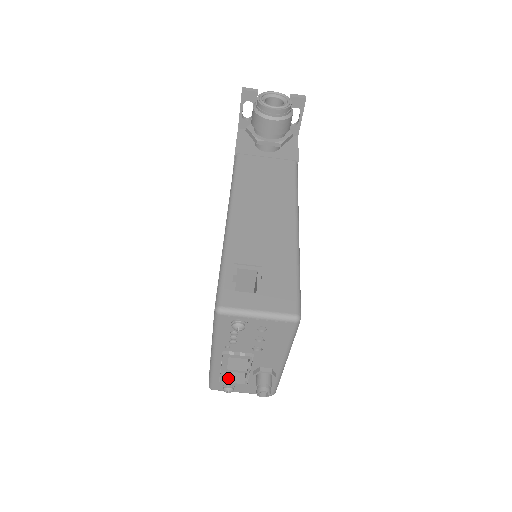
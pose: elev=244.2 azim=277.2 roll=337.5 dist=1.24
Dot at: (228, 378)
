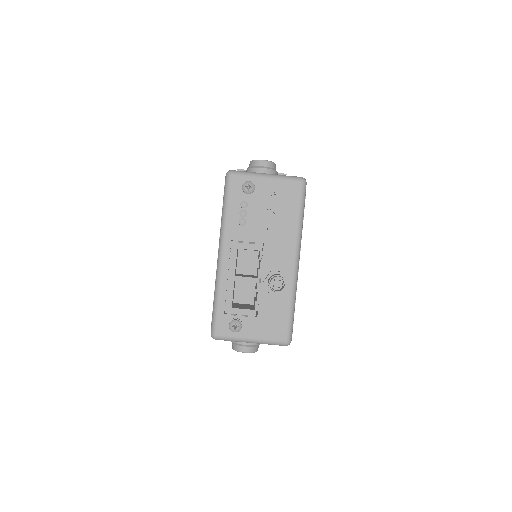
Dot at: (235, 307)
